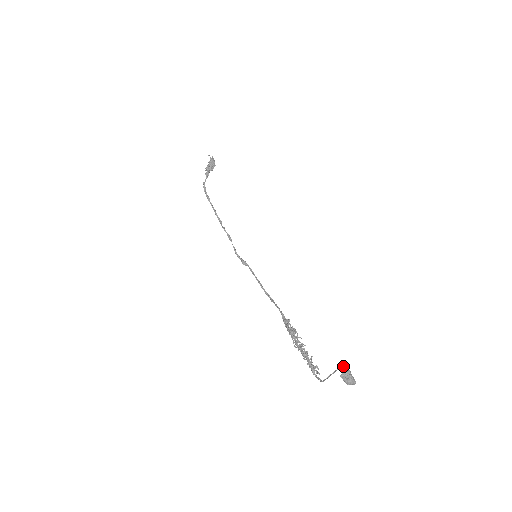
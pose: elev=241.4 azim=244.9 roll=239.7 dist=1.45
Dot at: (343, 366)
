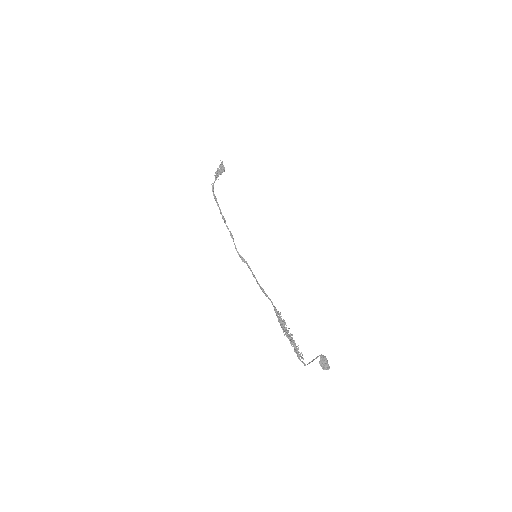
Dot at: (322, 355)
